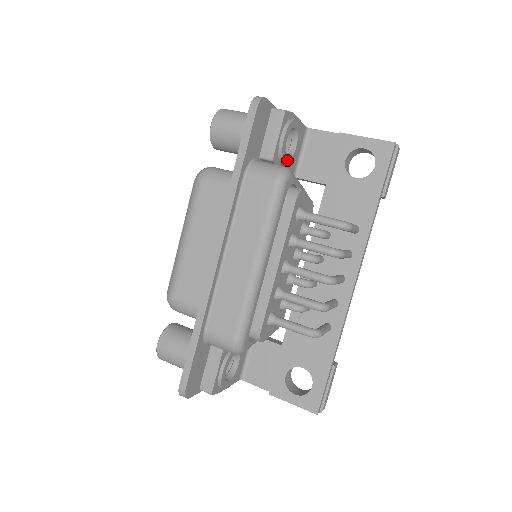
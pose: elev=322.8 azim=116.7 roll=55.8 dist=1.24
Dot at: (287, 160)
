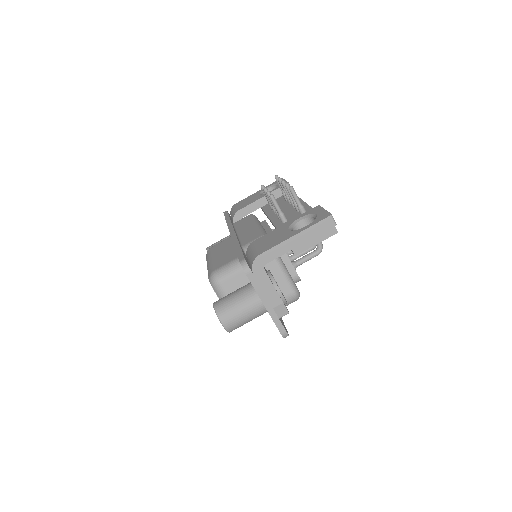
Dot at: occluded
